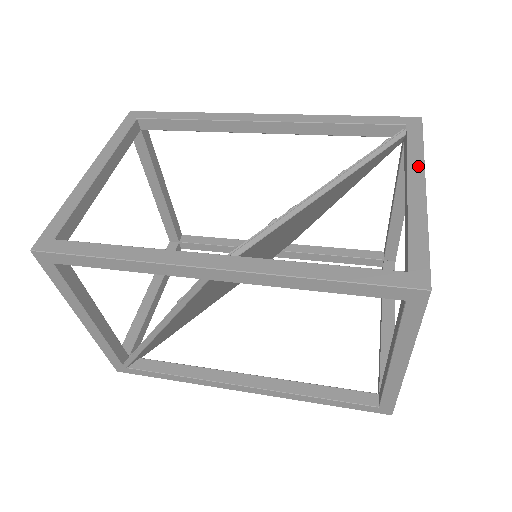
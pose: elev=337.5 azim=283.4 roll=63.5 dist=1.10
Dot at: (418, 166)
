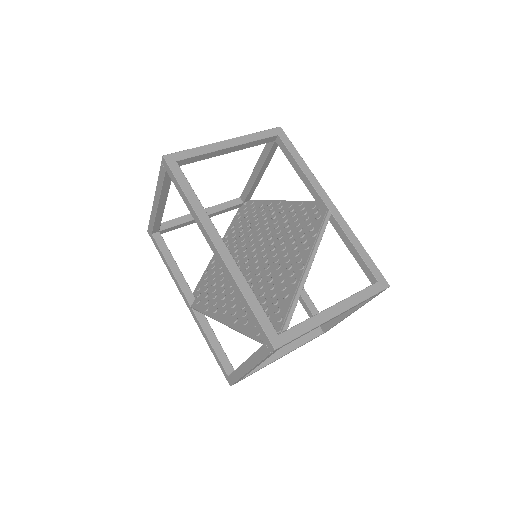
Dot at: (253, 362)
